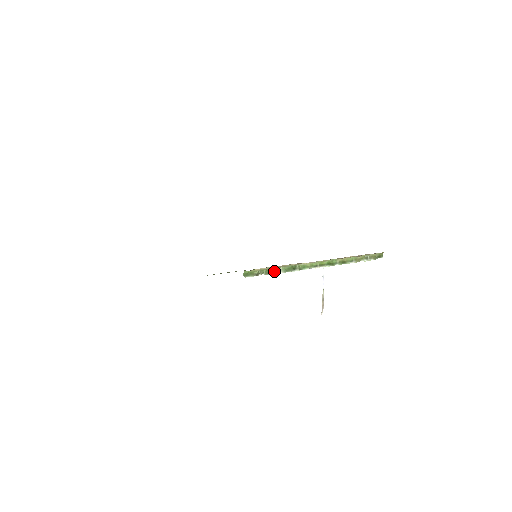
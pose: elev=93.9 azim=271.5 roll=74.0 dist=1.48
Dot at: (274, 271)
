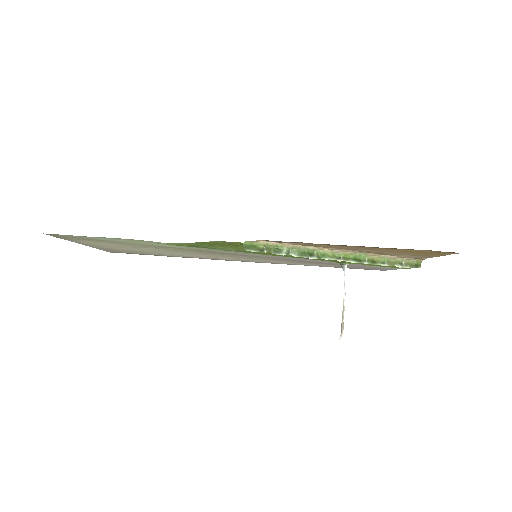
Dot at: (285, 251)
